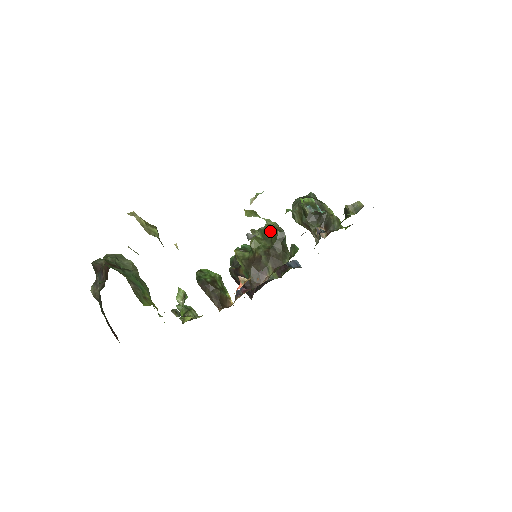
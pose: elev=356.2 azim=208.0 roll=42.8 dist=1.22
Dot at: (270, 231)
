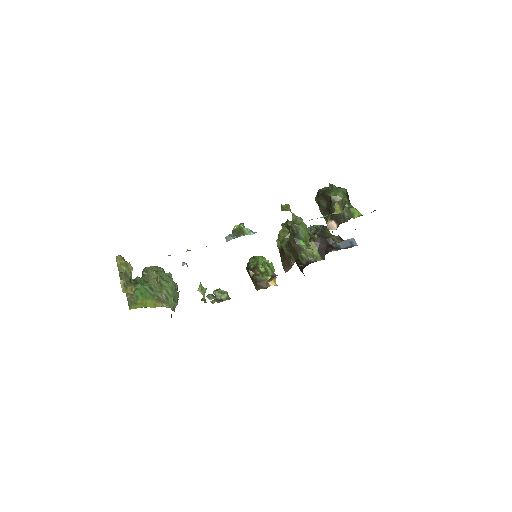
Dot at: (288, 227)
